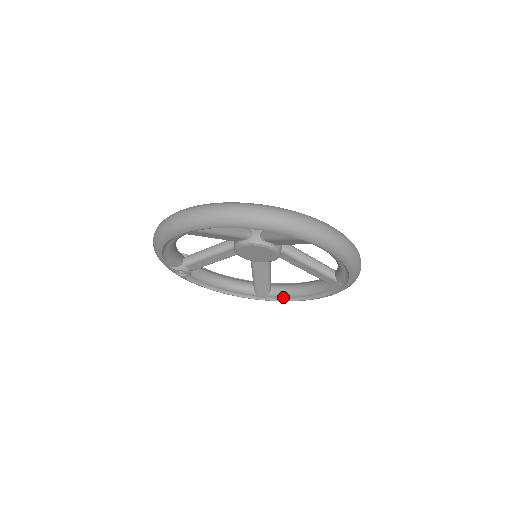
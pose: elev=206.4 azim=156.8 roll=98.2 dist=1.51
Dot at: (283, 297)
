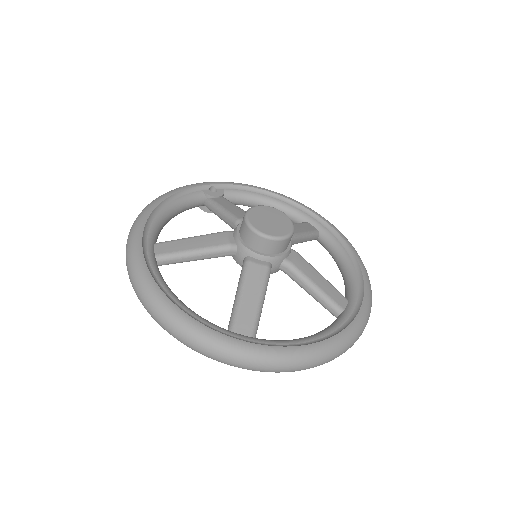
Dot at: occluded
